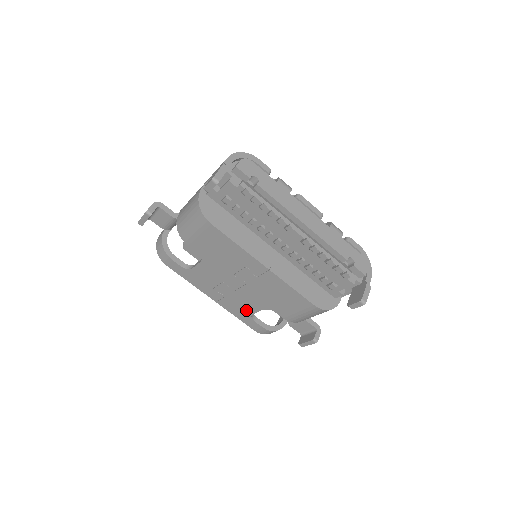
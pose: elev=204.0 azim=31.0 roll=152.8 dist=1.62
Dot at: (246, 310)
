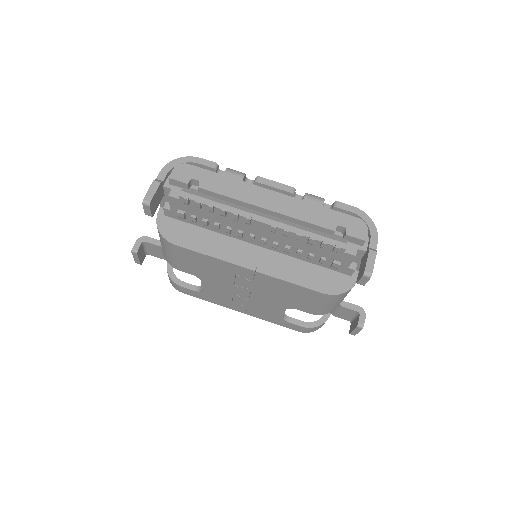
Dot at: (274, 314)
